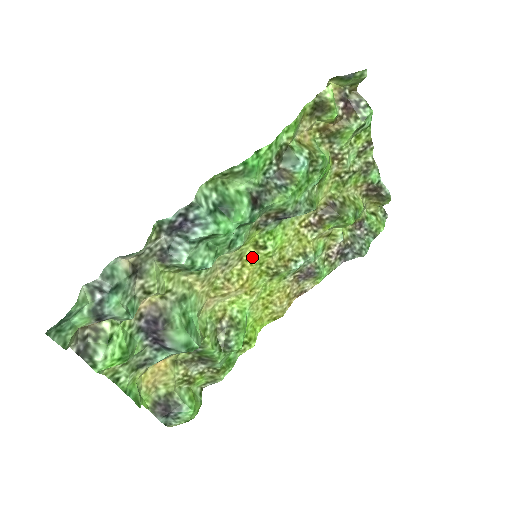
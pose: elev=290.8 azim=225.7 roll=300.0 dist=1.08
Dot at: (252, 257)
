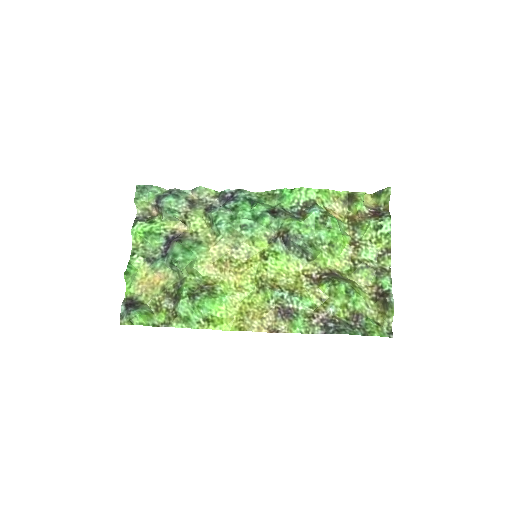
Dot at: (255, 261)
